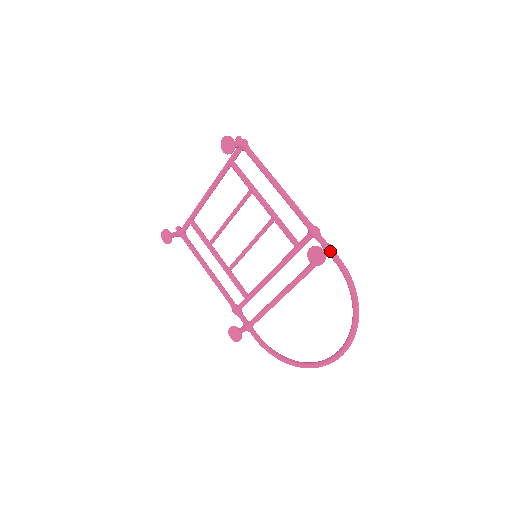
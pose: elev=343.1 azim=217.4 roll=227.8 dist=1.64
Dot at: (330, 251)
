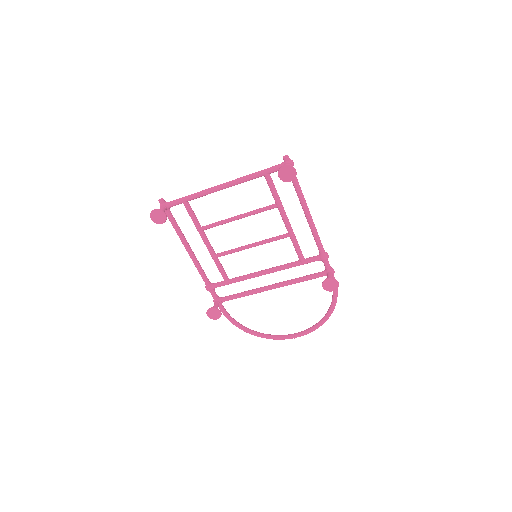
Dot at: (333, 275)
